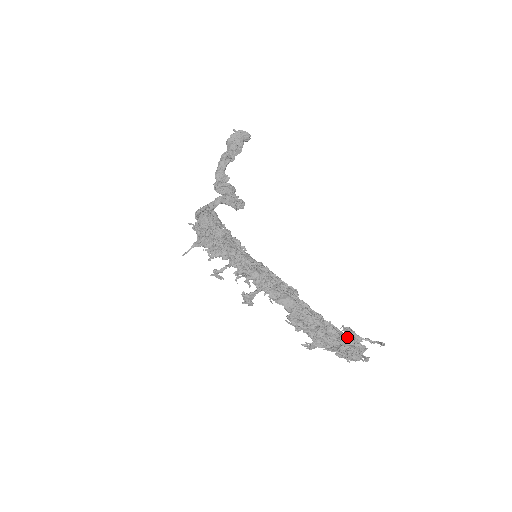
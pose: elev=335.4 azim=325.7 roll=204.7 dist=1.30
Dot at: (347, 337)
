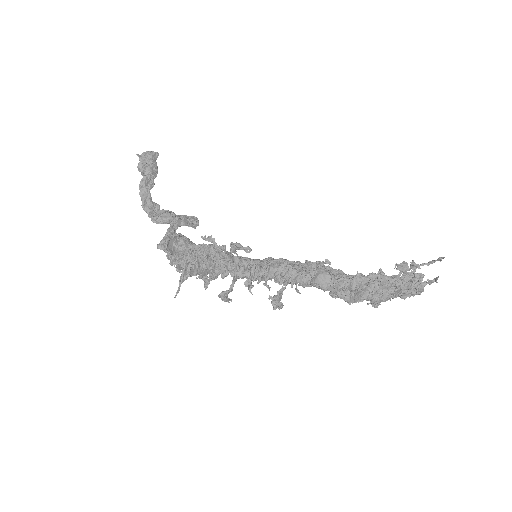
Dot at: (399, 276)
